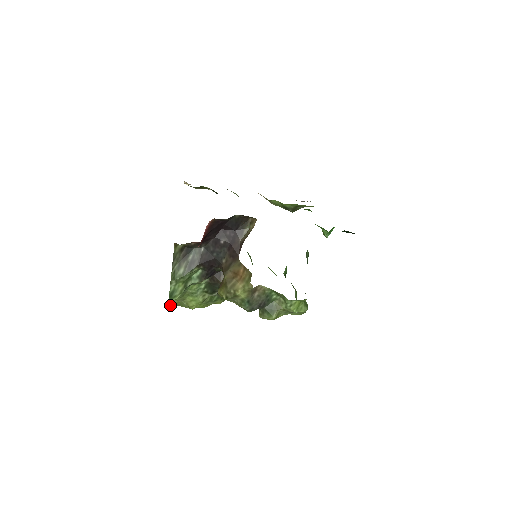
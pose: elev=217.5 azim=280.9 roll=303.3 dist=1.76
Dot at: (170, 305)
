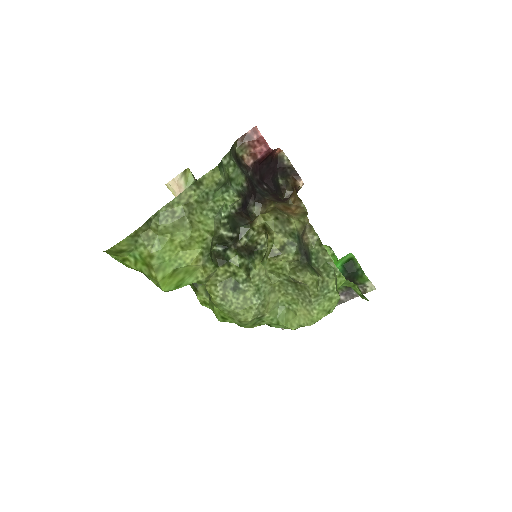
Dot at: (146, 222)
